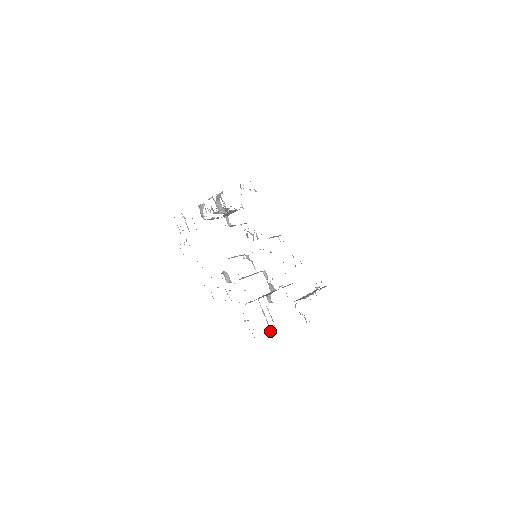
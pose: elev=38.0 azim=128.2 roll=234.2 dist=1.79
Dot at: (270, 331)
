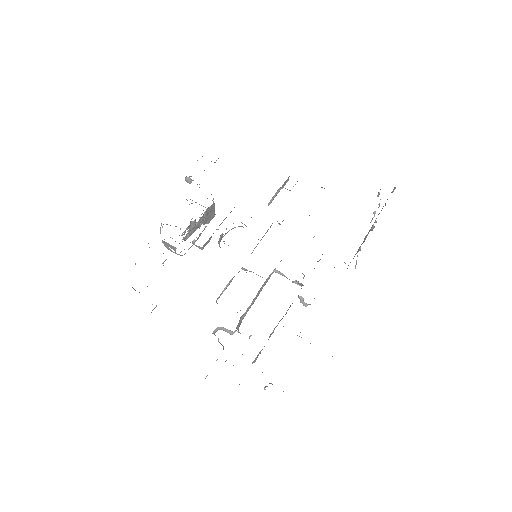
Dot at: occluded
